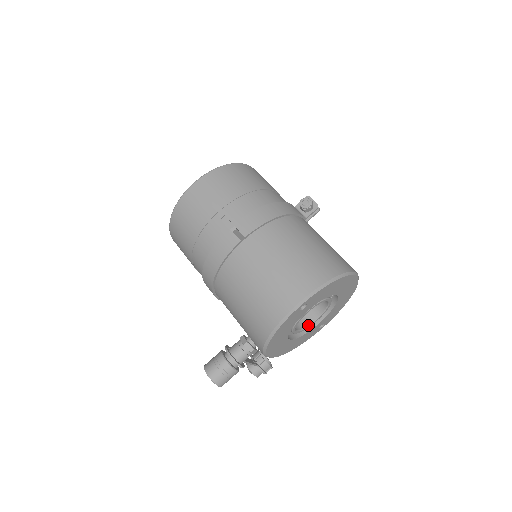
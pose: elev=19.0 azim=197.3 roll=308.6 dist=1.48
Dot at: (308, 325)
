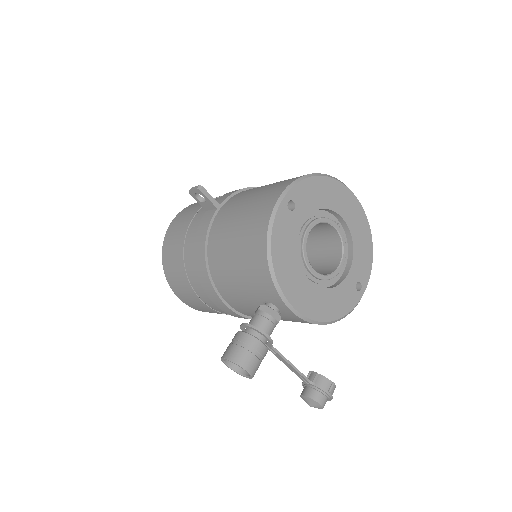
Dot at: (332, 272)
